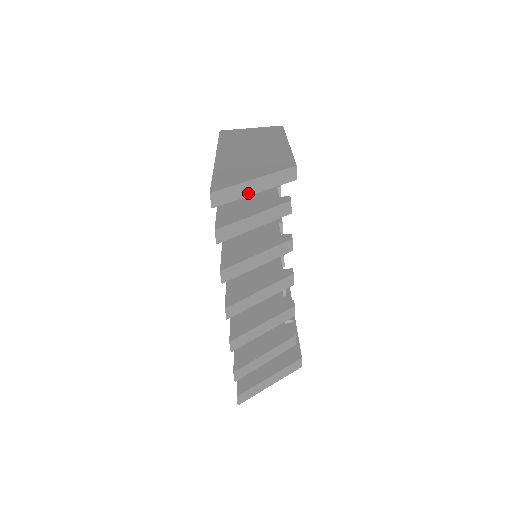
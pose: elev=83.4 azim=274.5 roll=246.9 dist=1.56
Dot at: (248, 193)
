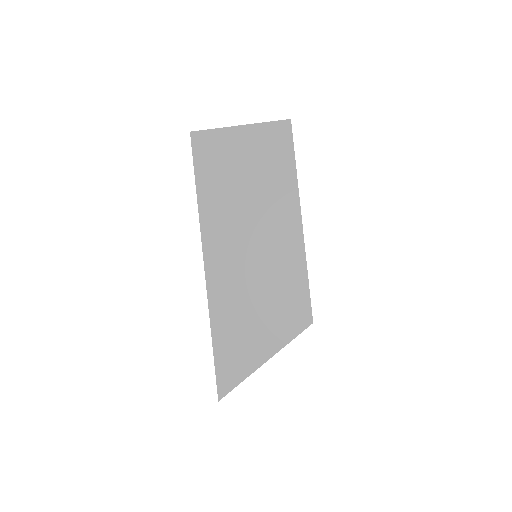
Dot at: occluded
